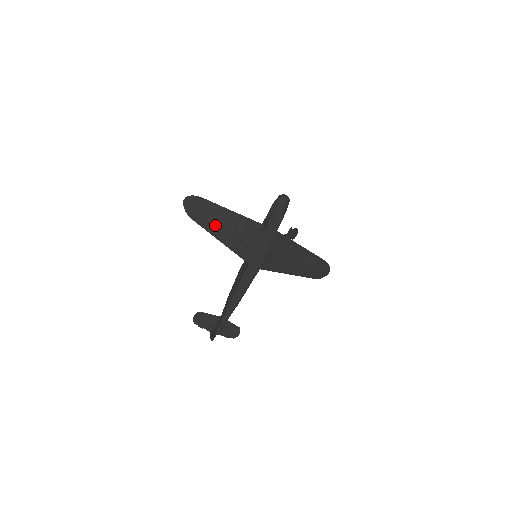
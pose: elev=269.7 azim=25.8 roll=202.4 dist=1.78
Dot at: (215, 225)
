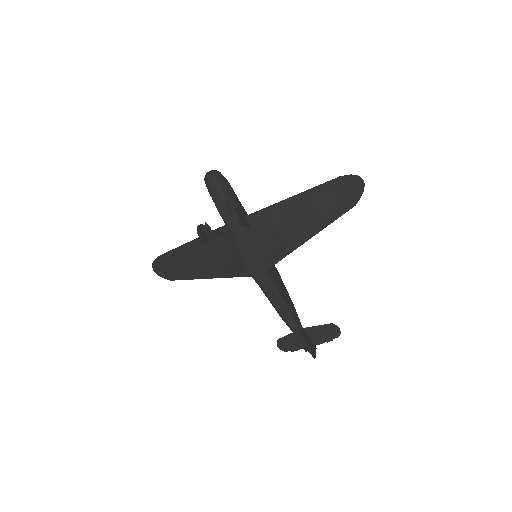
Dot at: (191, 268)
